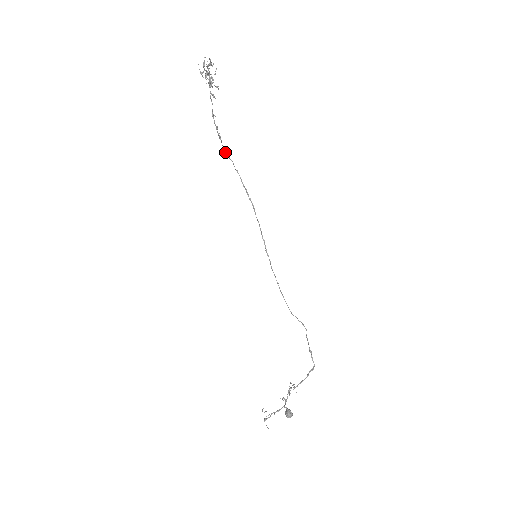
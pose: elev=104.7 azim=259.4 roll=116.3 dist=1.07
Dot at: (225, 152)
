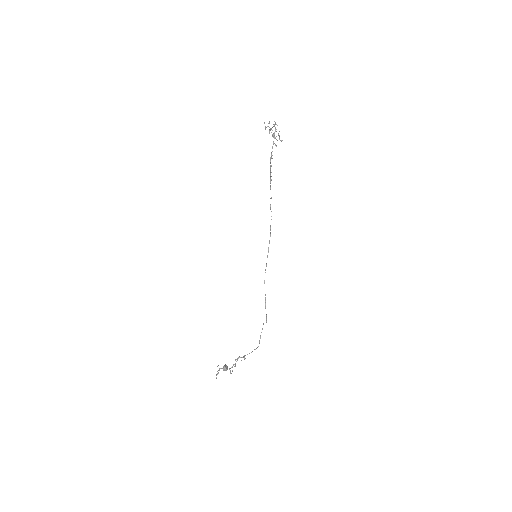
Dot at: (270, 183)
